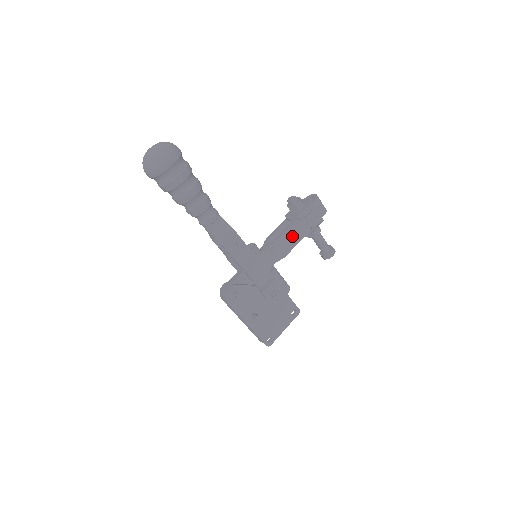
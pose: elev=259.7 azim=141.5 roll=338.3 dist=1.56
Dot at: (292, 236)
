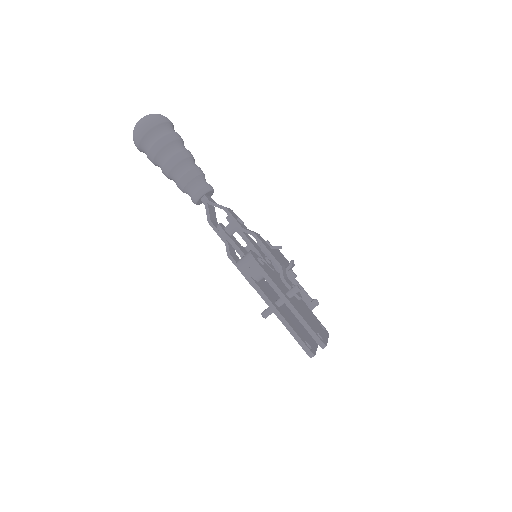
Dot at: occluded
